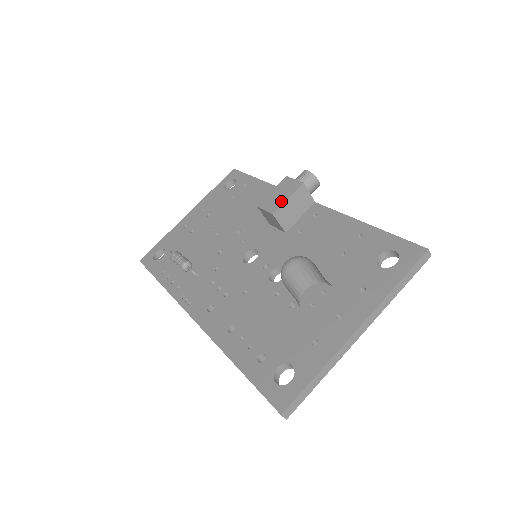
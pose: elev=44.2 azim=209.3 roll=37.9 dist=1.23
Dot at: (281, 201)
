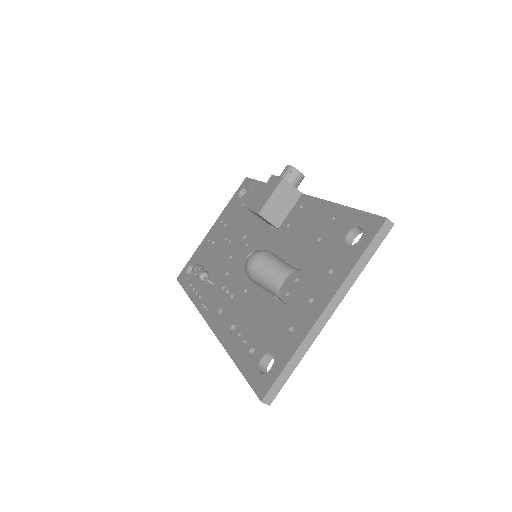
Dot at: (265, 200)
